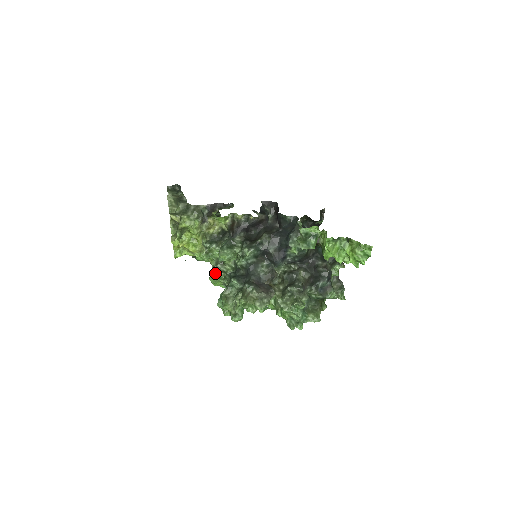
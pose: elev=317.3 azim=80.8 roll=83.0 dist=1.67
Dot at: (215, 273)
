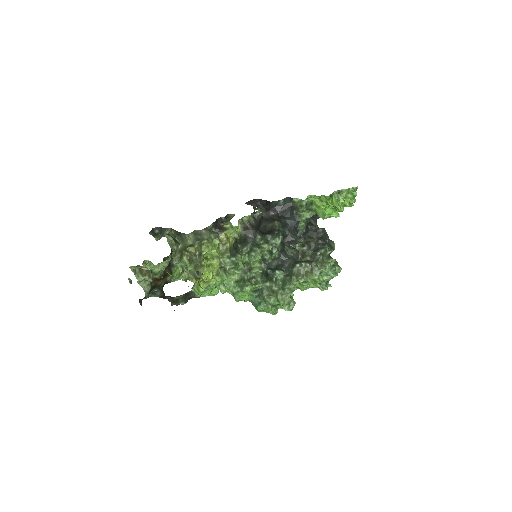
Dot at: (249, 282)
